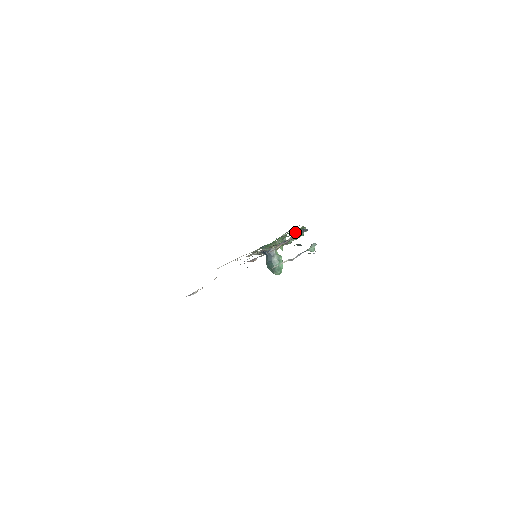
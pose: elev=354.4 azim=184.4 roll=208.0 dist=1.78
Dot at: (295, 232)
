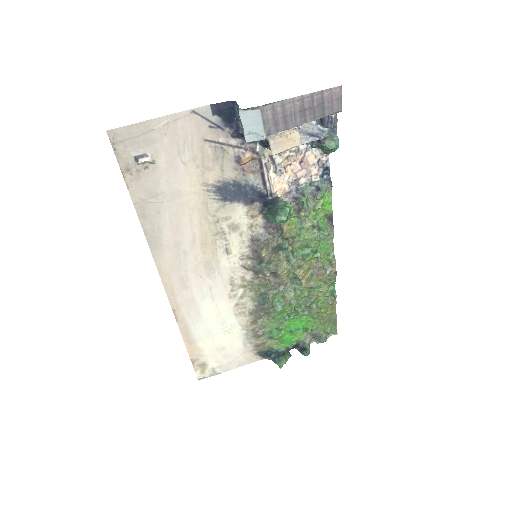
Dot at: (322, 307)
